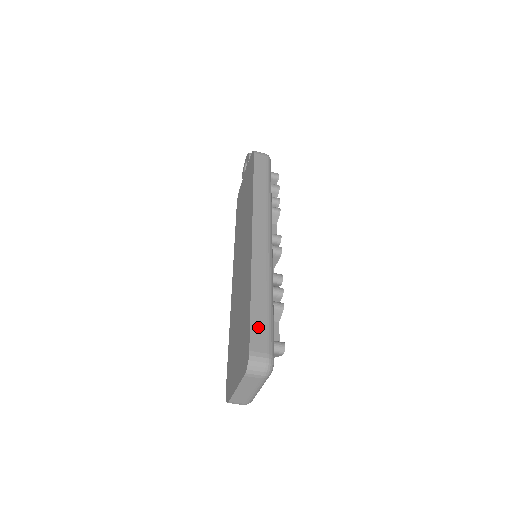
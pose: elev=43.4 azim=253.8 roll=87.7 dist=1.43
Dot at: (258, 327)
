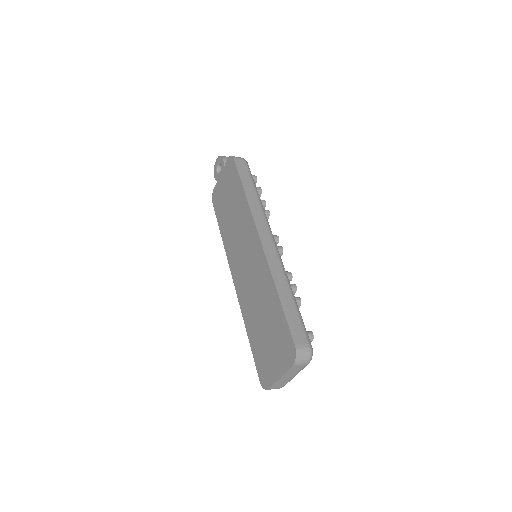
Dot at: (294, 323)
